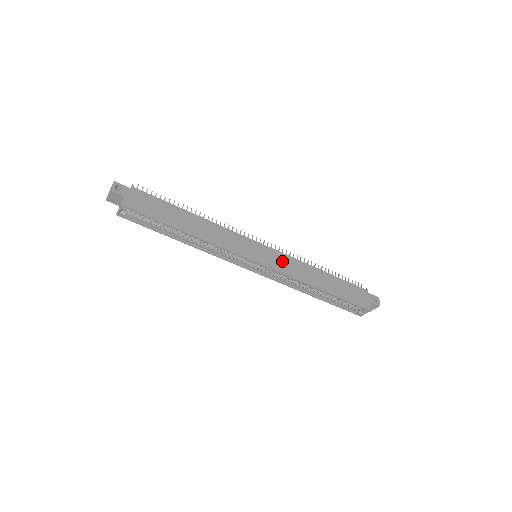
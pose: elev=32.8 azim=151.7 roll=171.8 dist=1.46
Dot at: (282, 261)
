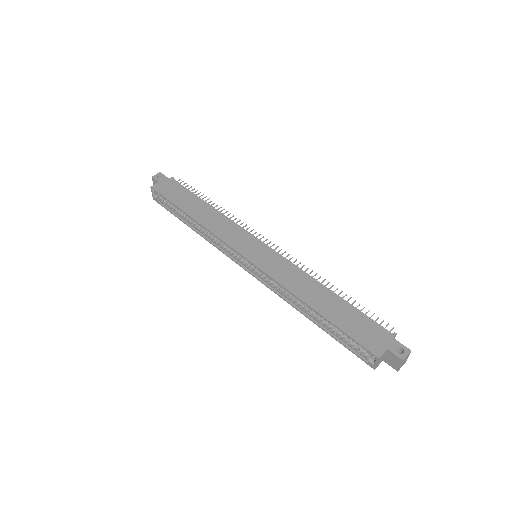
Dot at: (278, 264)
